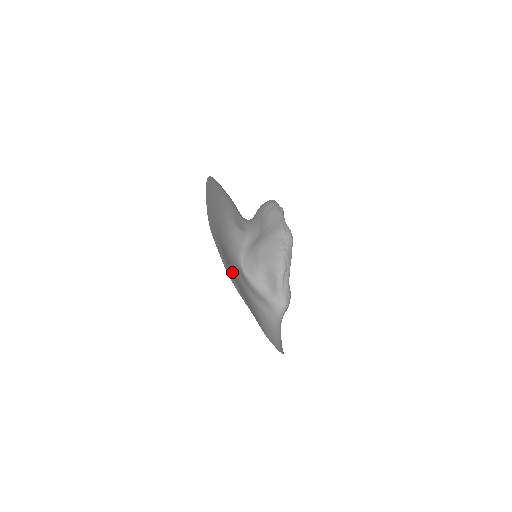
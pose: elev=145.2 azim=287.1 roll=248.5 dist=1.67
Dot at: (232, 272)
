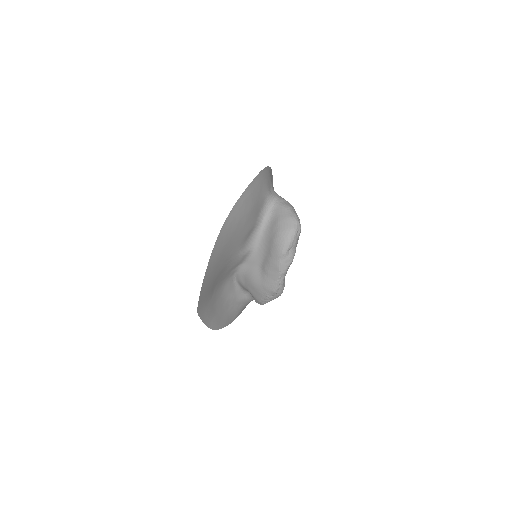
Dot at: (215, 310)
